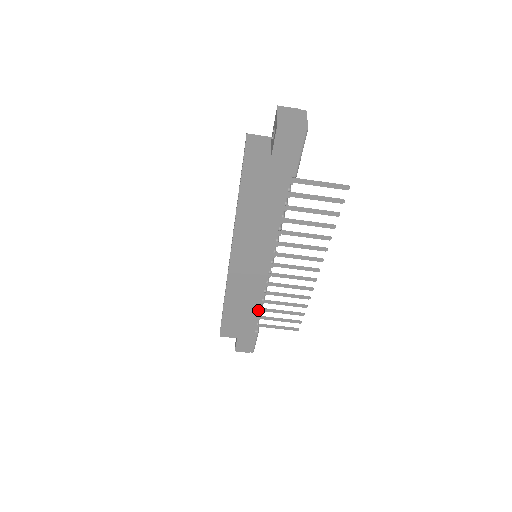
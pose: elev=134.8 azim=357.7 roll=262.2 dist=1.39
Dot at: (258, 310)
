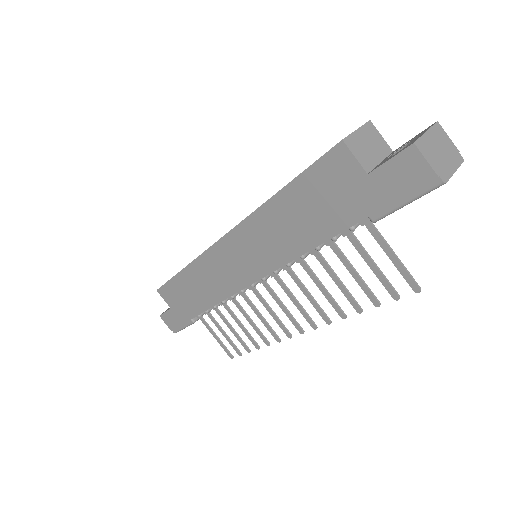
Dot at: (210, 305)
